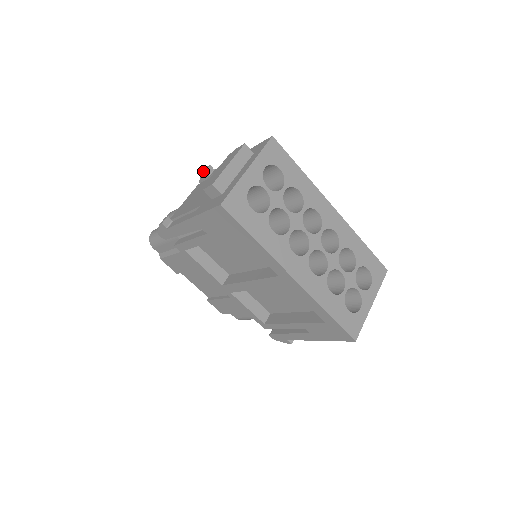
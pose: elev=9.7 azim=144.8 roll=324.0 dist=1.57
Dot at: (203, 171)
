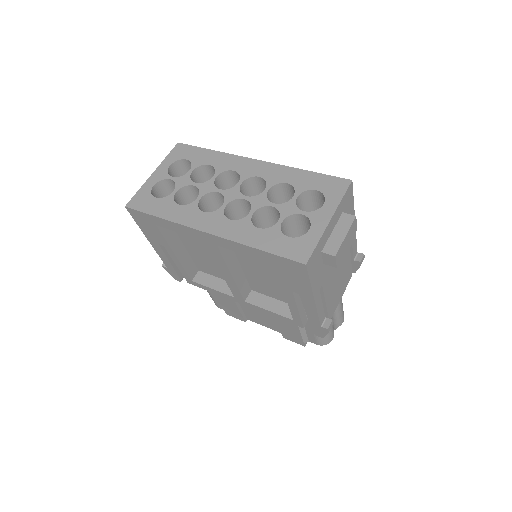
Dot at: occluded
